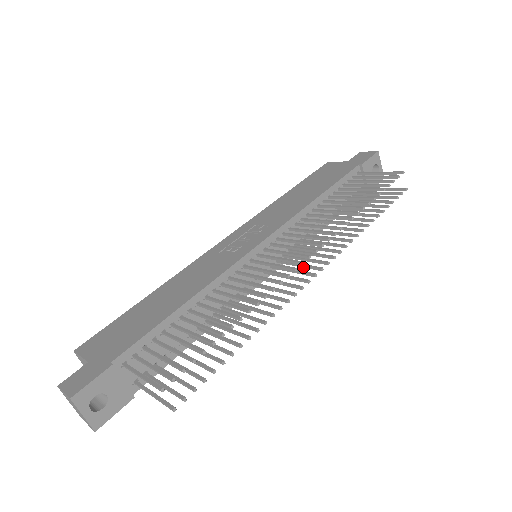
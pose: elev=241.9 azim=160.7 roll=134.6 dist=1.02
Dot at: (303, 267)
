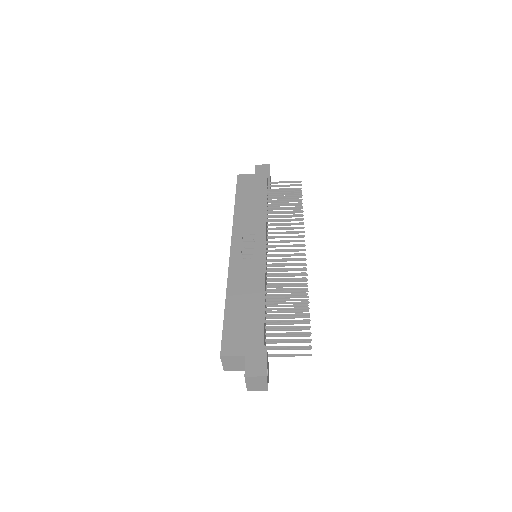
Dot at: occluded
